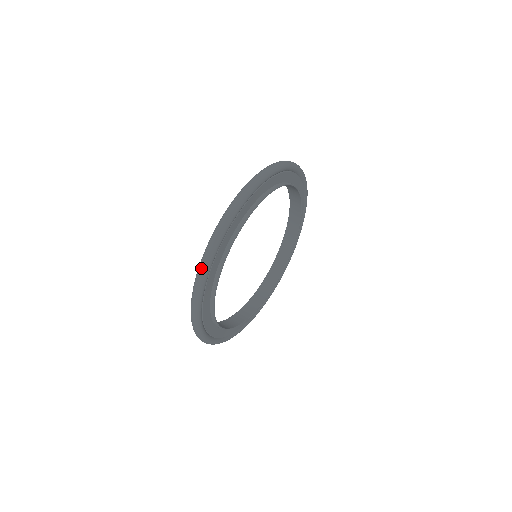
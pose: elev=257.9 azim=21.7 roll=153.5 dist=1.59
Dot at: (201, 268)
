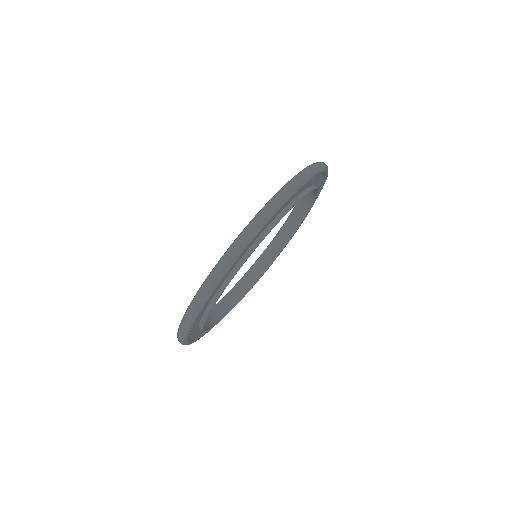
Dot at: (180, 332)
